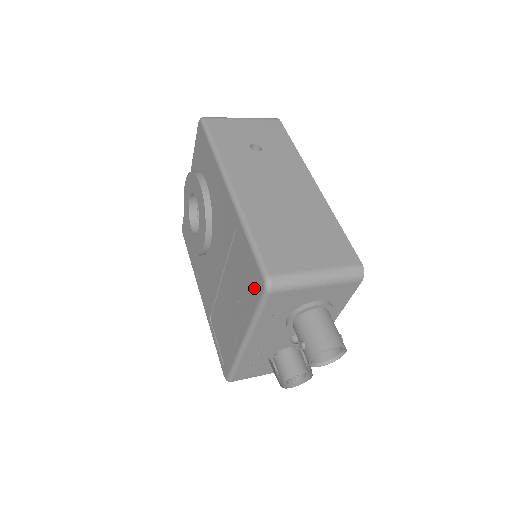
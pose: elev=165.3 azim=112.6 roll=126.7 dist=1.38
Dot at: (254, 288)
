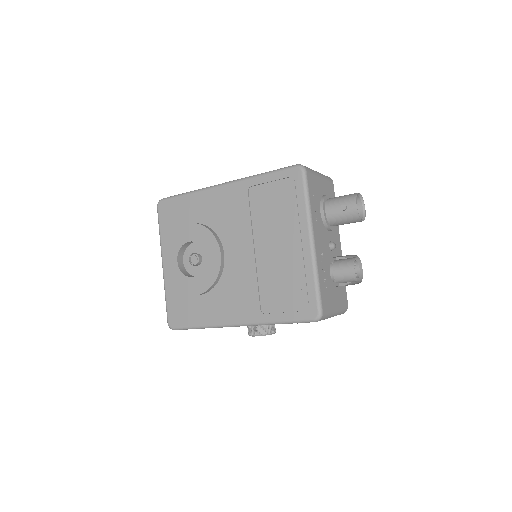
Dot at: (293, 187)
